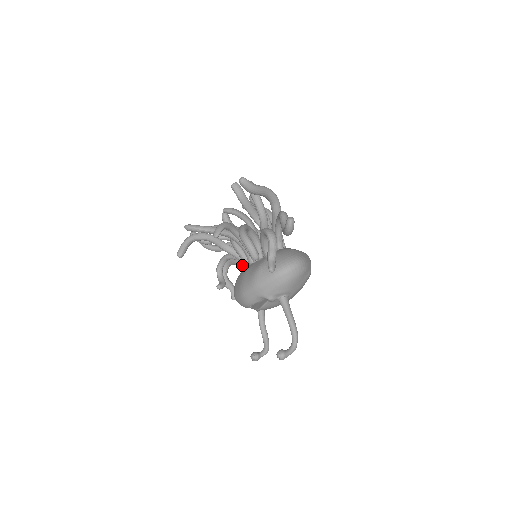
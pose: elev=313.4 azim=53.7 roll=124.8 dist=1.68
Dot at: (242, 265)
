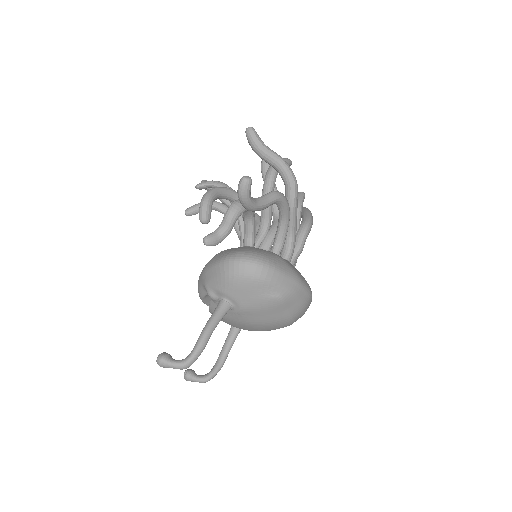
Dot at: occluded
